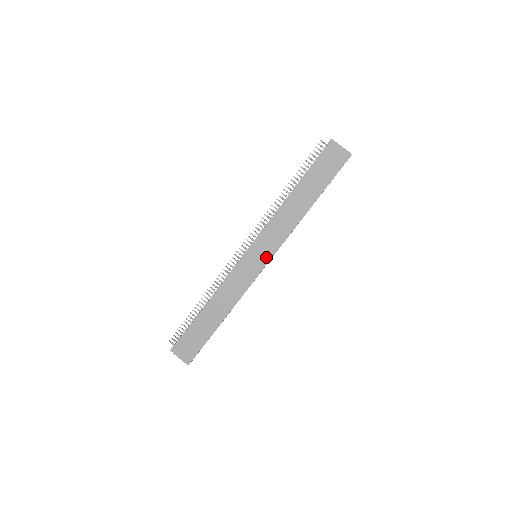
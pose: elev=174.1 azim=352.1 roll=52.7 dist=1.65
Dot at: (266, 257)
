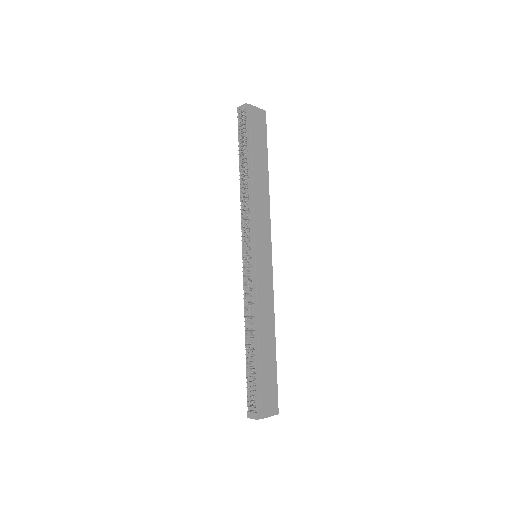
Dot at: (268, 249)
